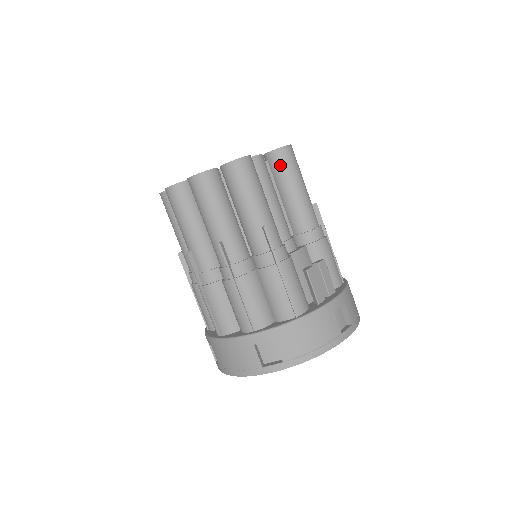
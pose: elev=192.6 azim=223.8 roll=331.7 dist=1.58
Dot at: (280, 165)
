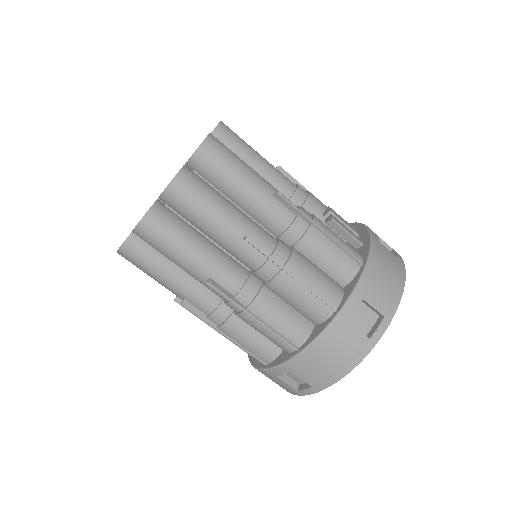
Dot at: (228, 143)
